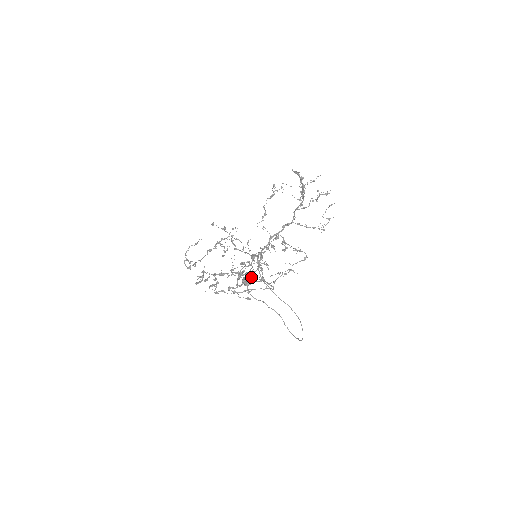
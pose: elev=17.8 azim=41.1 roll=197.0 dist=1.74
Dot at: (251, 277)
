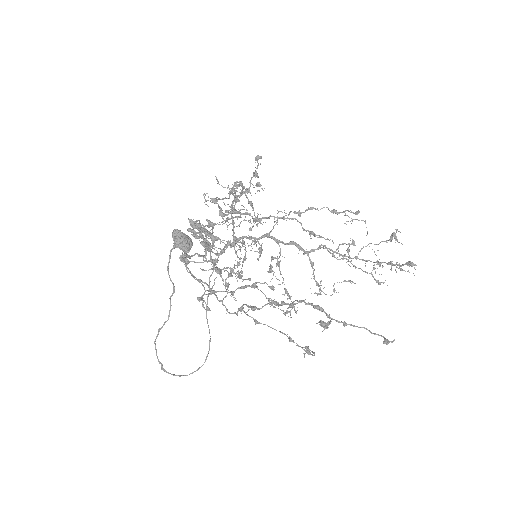
Dot at: (206, 255)
